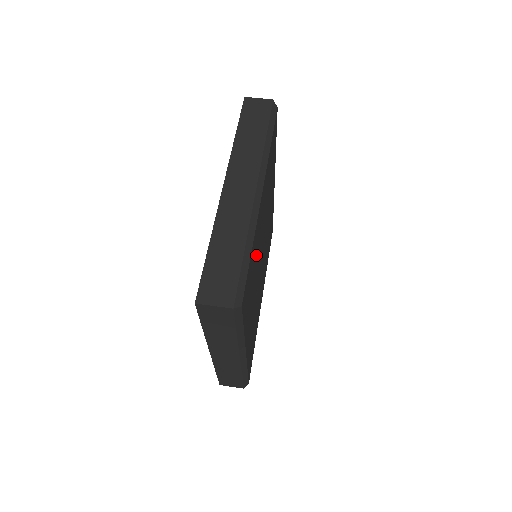
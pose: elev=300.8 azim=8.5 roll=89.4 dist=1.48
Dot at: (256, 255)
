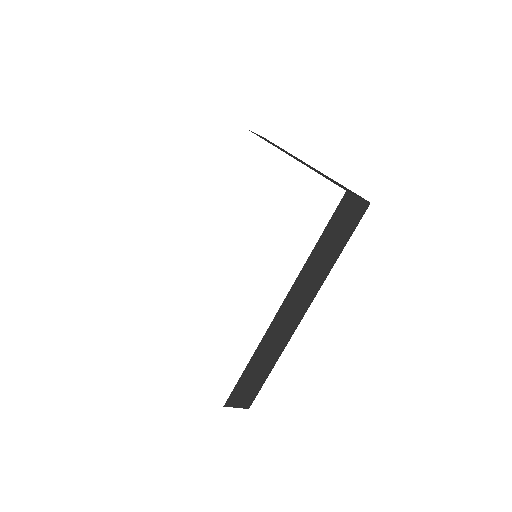
Dot at: occluded
